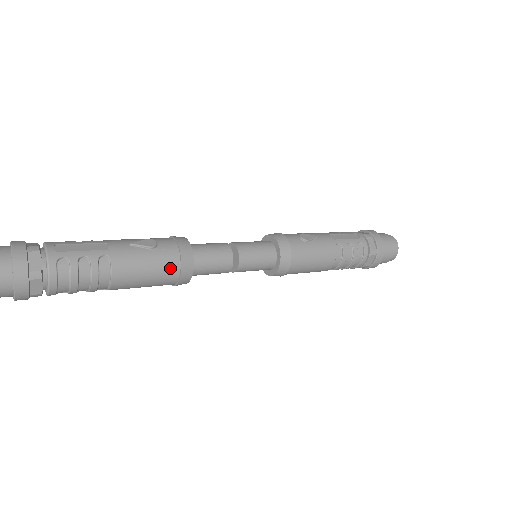
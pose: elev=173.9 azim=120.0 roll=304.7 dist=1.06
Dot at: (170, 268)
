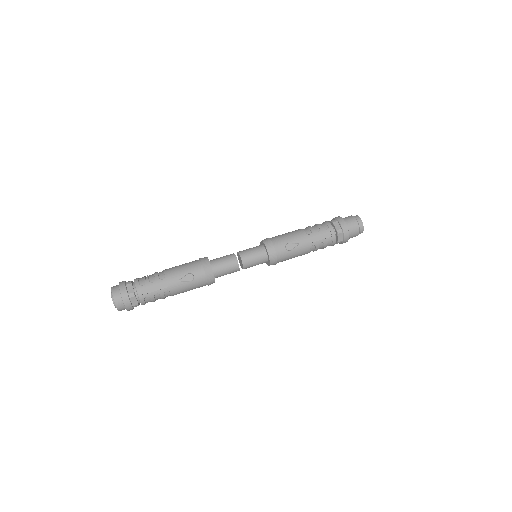
Dot at: (202, 286)
